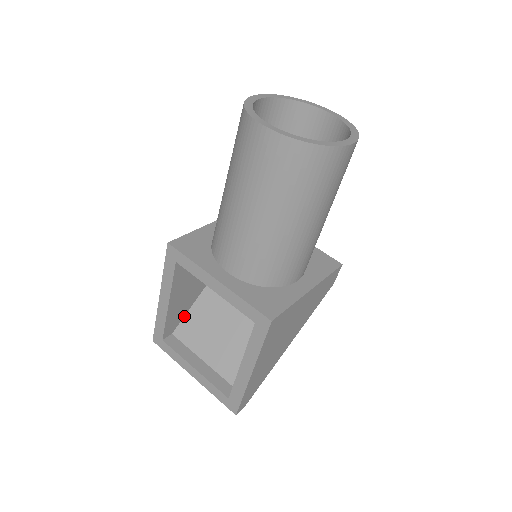
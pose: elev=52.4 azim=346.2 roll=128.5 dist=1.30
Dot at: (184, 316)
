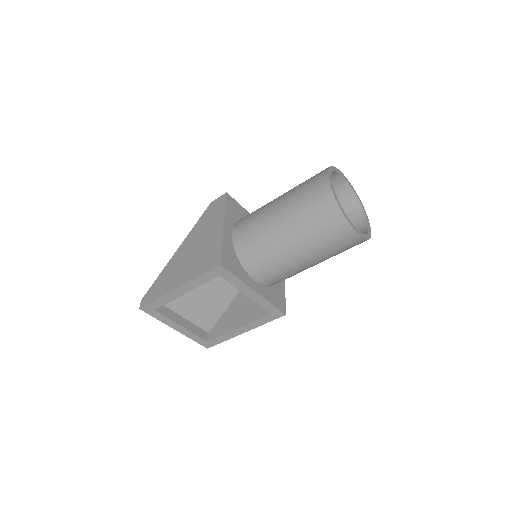
Dot at: occluded
